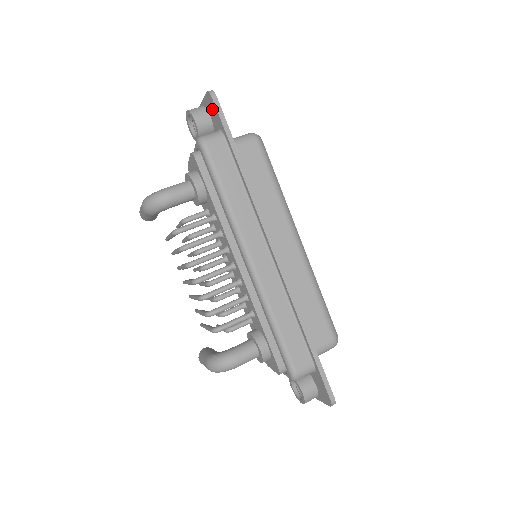
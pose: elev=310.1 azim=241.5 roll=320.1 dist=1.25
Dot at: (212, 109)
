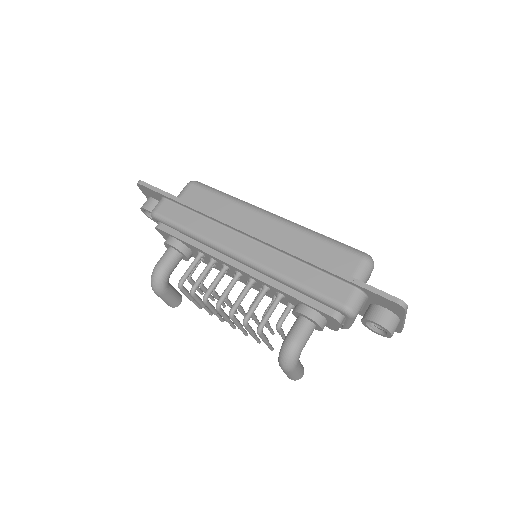
Dot at: (148, 192)
